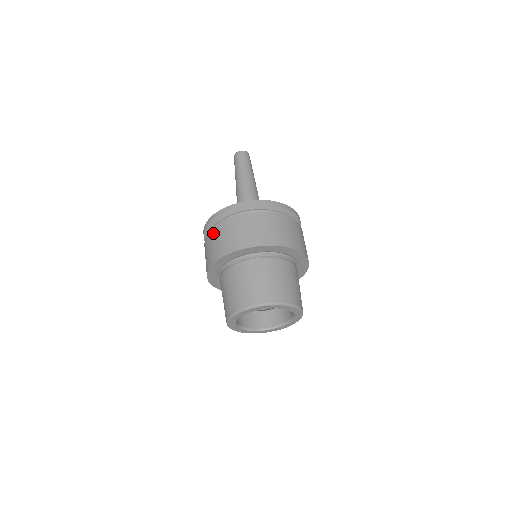
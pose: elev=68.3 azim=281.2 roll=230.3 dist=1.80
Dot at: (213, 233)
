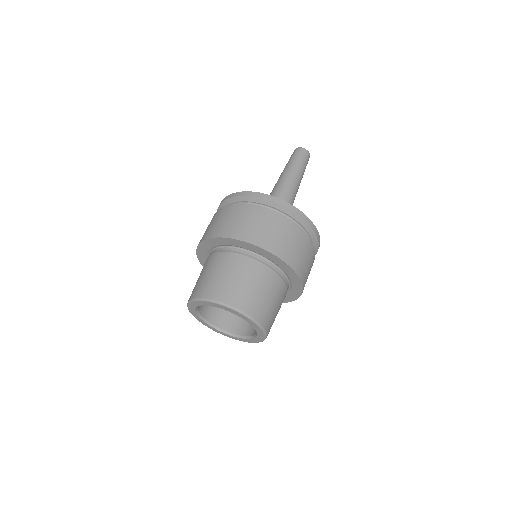
Dot at: (229, 209)
